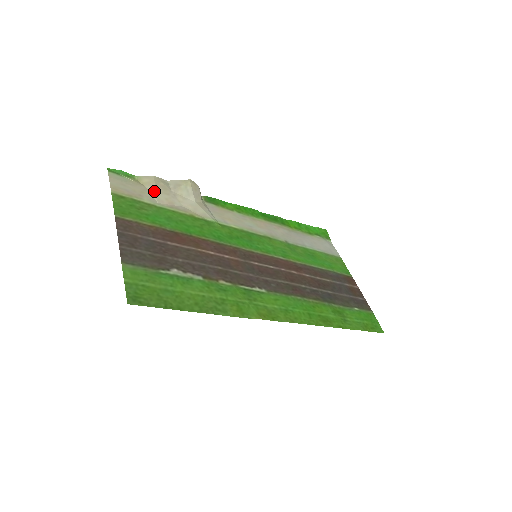
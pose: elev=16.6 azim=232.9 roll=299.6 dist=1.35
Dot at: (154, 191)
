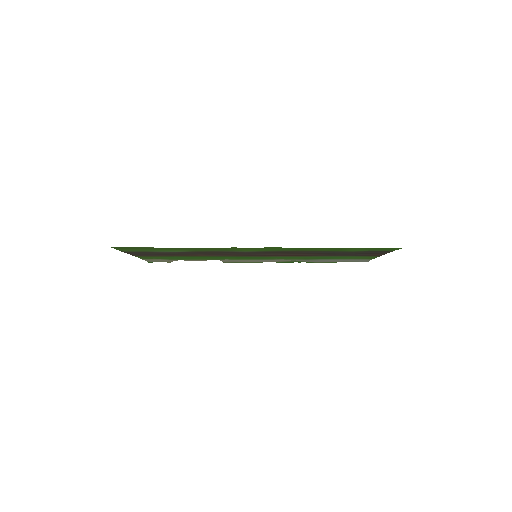
Dot at: occluded
